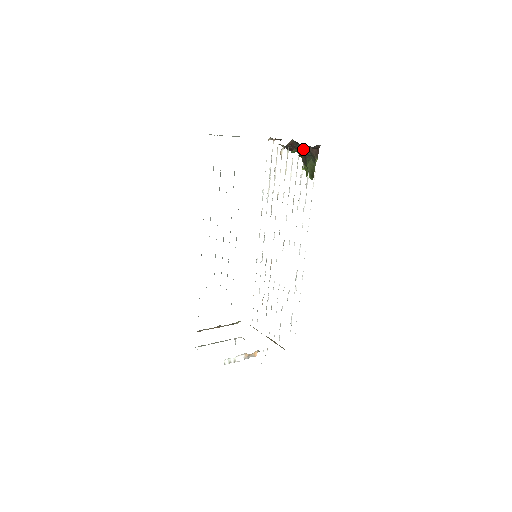
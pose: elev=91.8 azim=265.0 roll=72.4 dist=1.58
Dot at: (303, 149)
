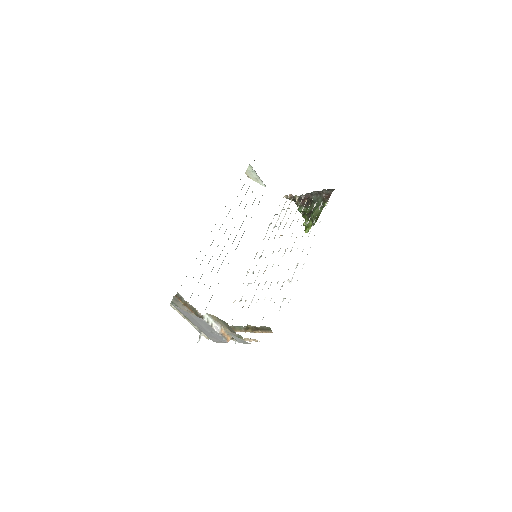
Dot at: (315, 198)
